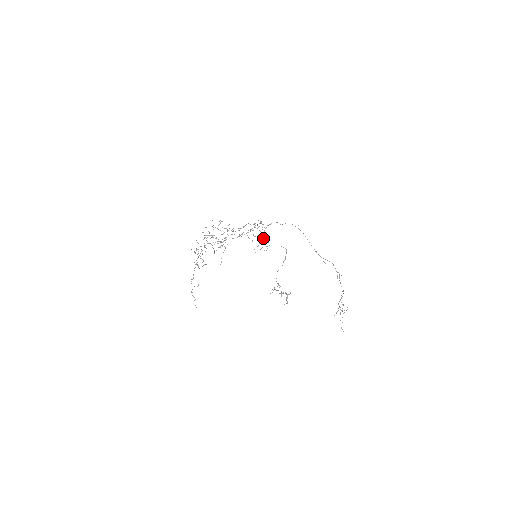
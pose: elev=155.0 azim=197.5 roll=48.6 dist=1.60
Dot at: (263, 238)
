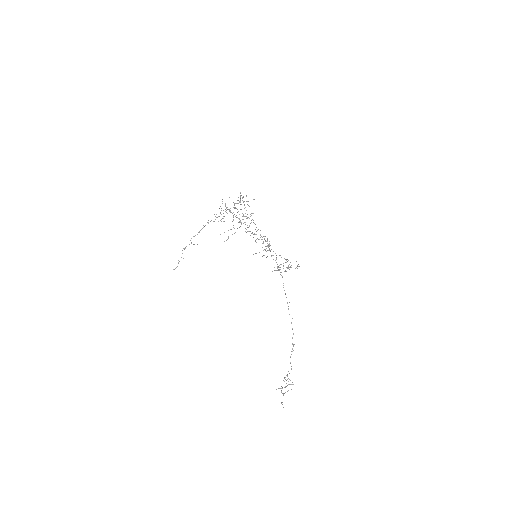
Dot at: occluded
